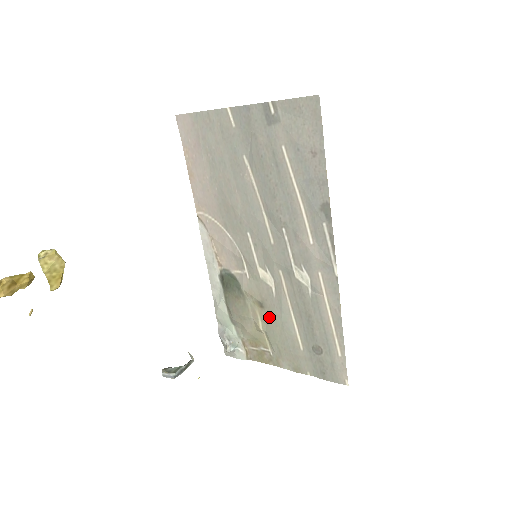
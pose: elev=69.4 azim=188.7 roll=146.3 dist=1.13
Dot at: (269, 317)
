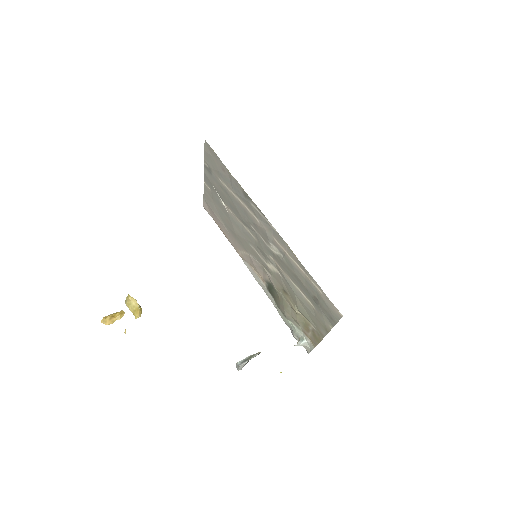
Dot at: (292, 297)
